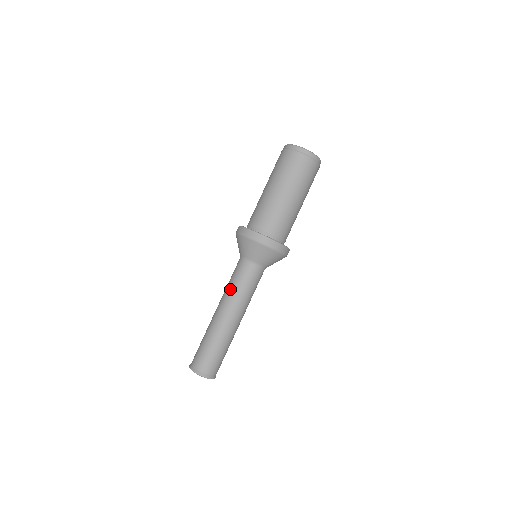
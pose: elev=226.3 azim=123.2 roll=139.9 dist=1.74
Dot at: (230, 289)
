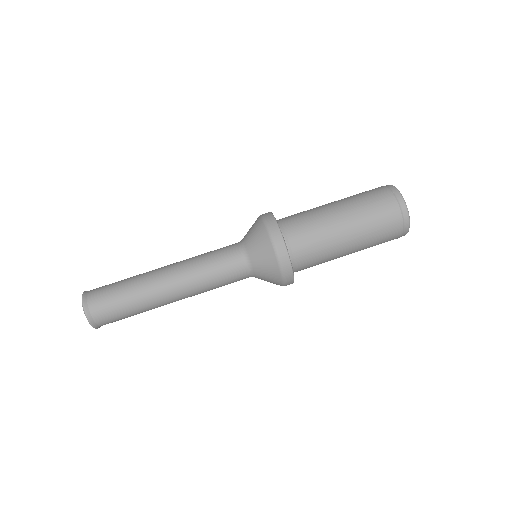
Dot at: (199, 255)
